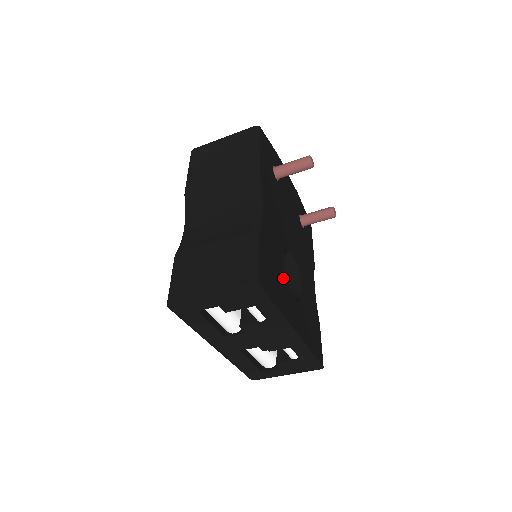
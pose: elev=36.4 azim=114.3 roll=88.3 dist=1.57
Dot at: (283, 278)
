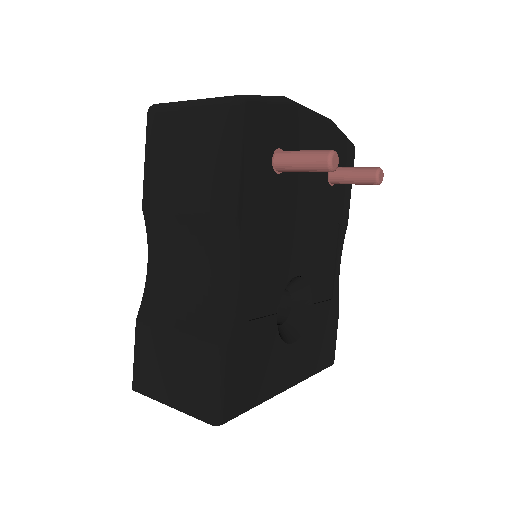
Dot at: (273, 345)
